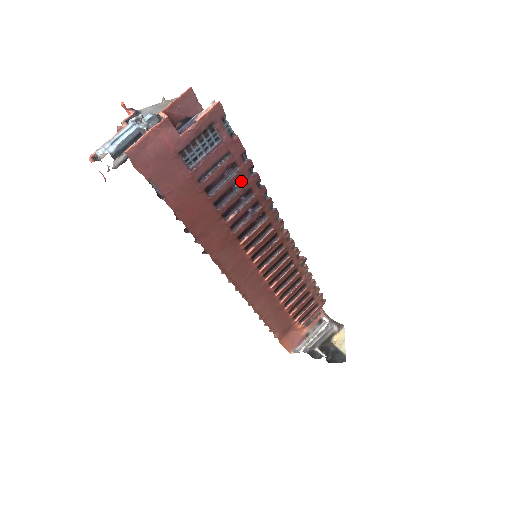
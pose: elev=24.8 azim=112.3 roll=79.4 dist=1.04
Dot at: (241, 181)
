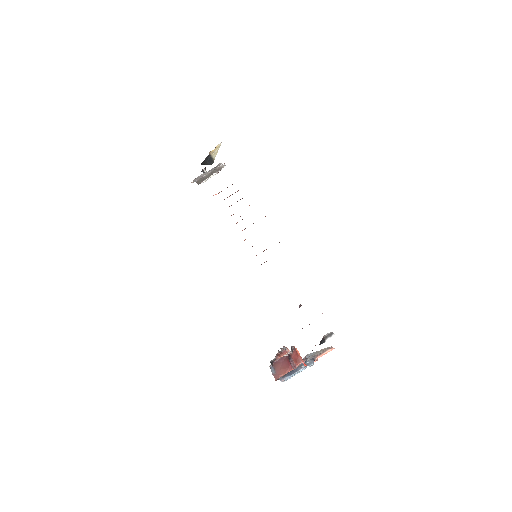
Dot at: occluded
